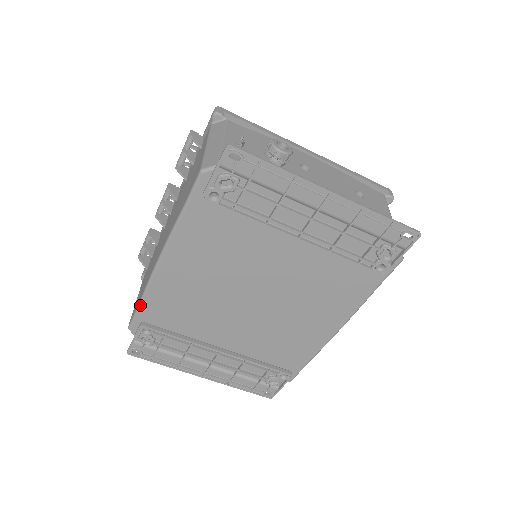
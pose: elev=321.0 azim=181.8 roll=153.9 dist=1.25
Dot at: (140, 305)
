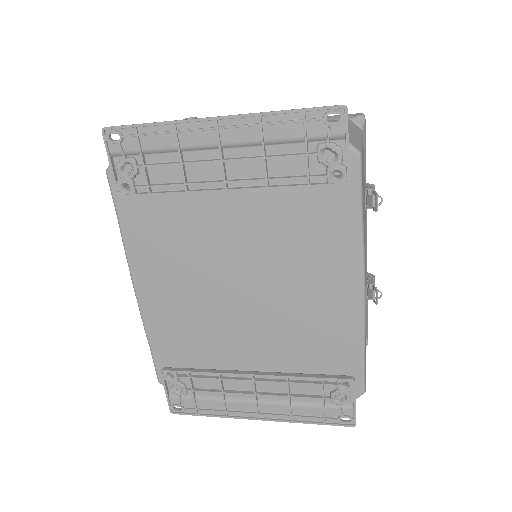
Dot at: (150, 348)
